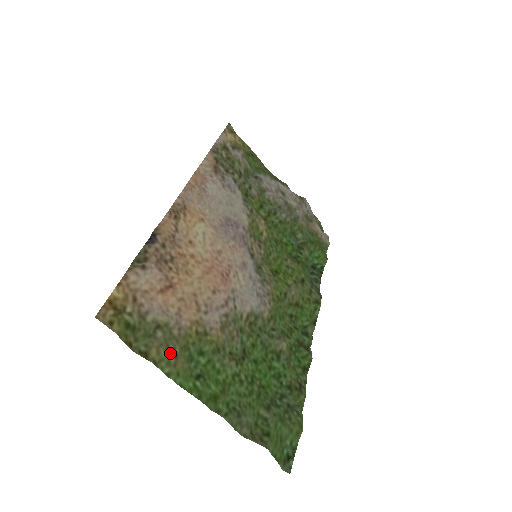
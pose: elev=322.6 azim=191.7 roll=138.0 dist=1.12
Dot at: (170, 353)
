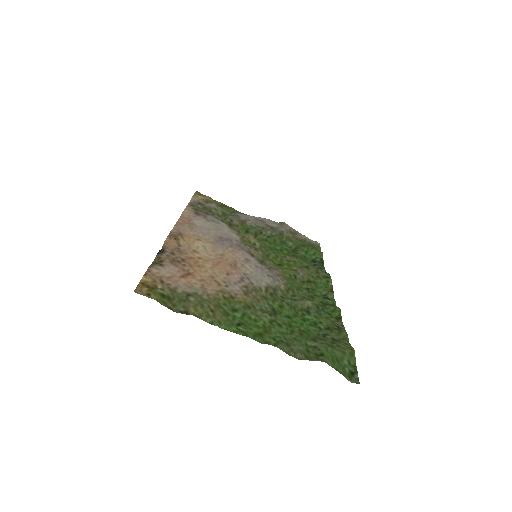
Dot at: (206, 309)
